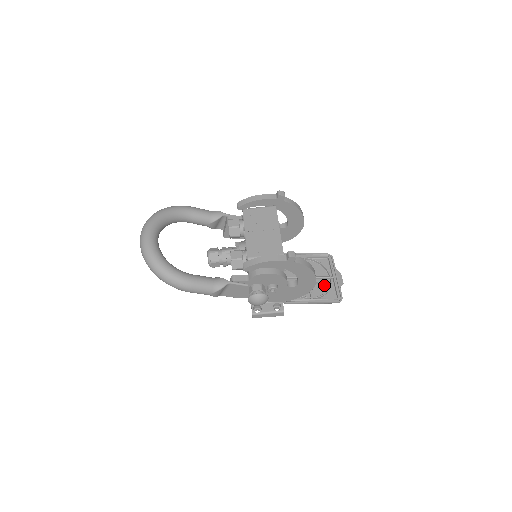
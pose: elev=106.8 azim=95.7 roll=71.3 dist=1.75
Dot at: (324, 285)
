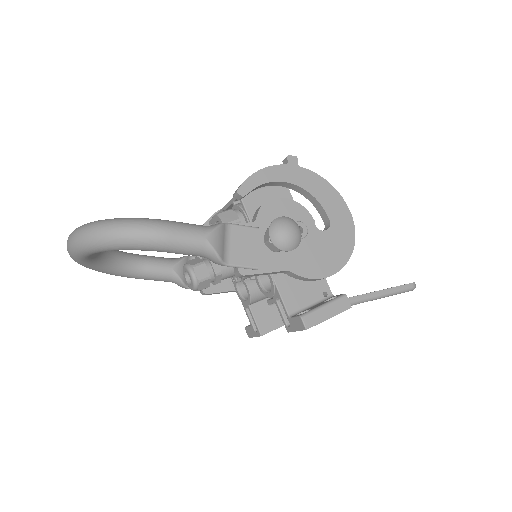
Dot at: occluded
